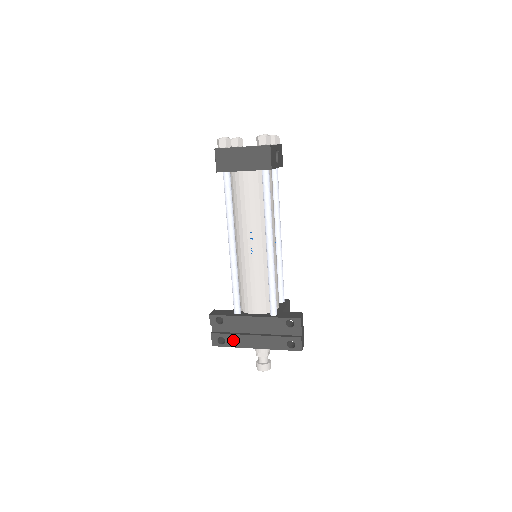
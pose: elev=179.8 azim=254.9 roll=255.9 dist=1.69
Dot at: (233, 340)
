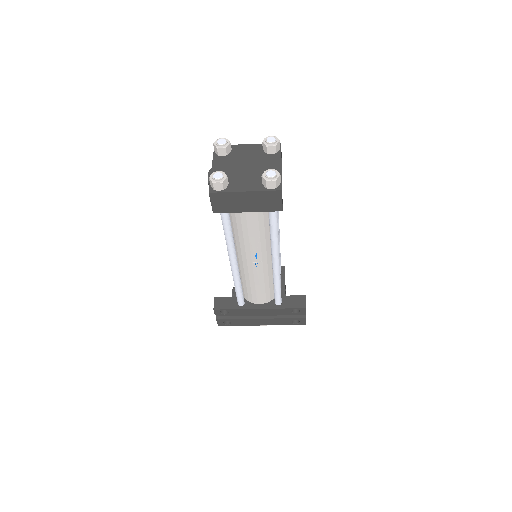
Dot at: (239, 322)
